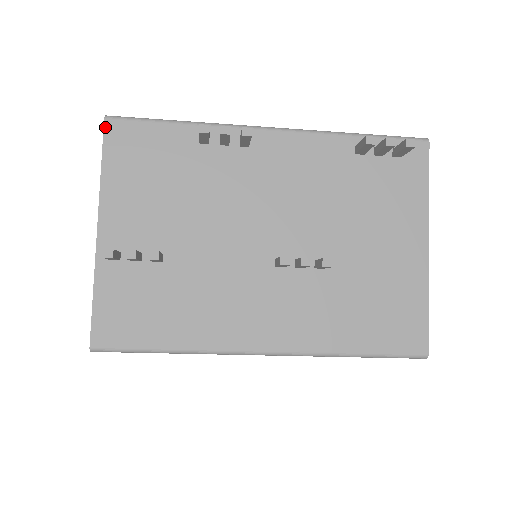
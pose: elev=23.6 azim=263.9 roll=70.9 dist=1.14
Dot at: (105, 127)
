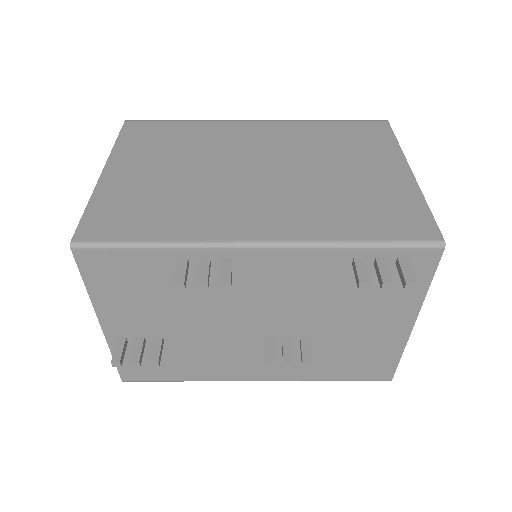
Dot at: (75, 256)
